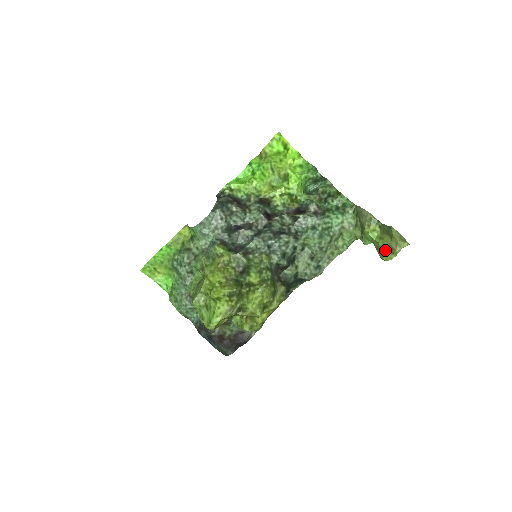
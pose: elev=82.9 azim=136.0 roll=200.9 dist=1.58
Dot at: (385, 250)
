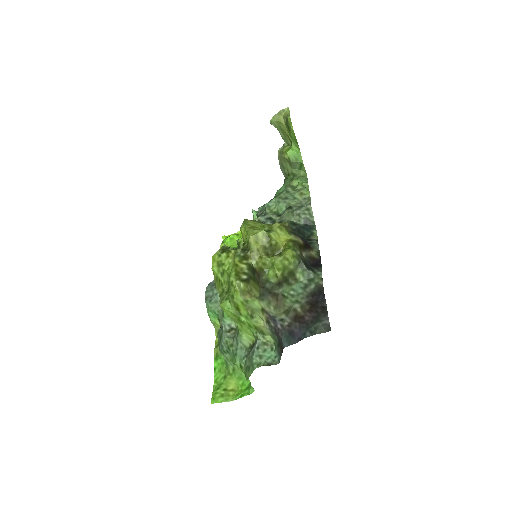
Dot at: (288, 129)
